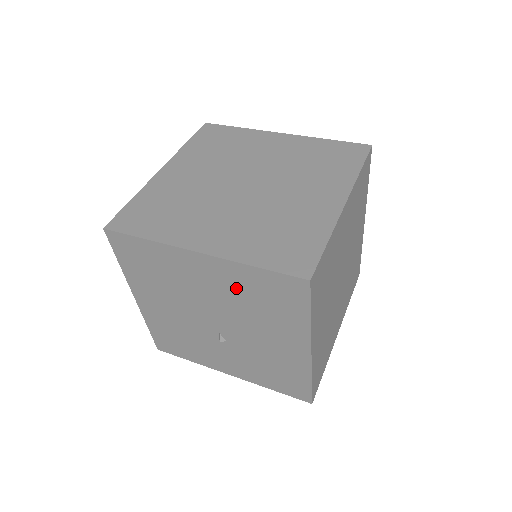
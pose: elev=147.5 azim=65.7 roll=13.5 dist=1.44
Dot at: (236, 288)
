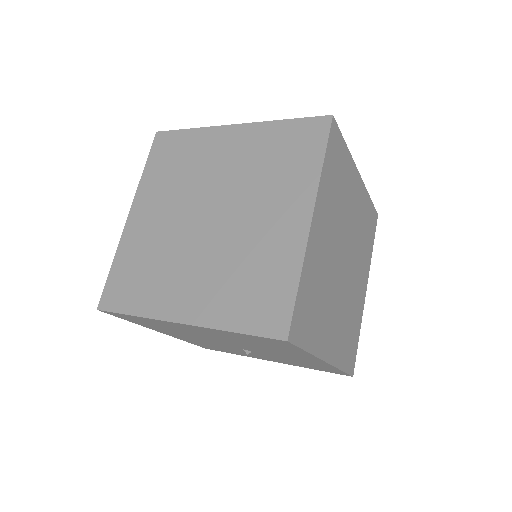
Dot at: (231, 337)
